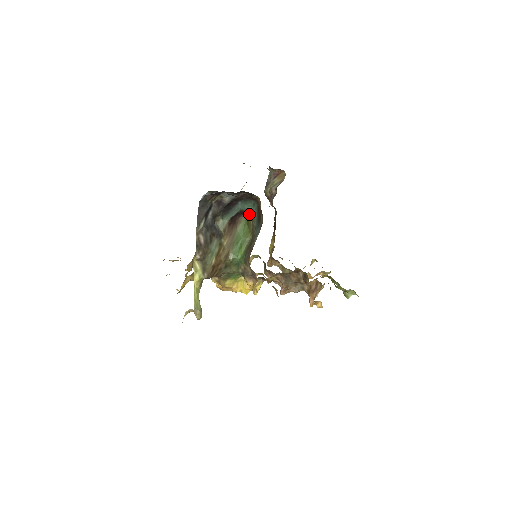
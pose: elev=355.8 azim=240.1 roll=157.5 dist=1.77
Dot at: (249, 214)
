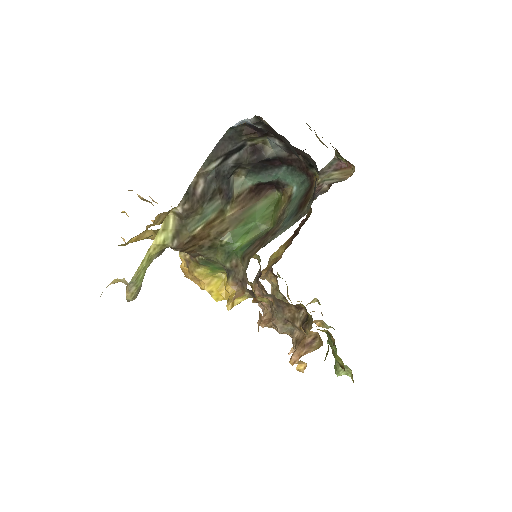
Dot at: (287, 193)
